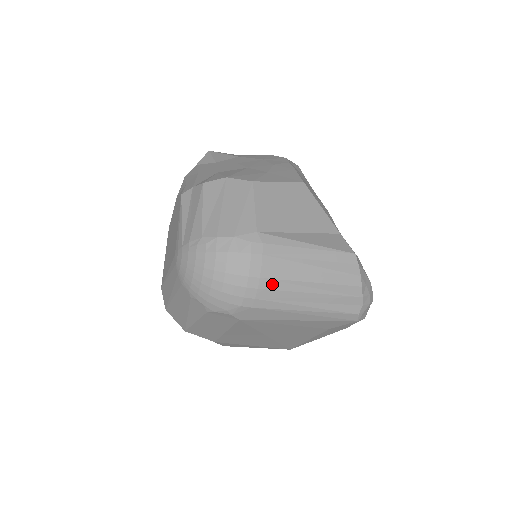
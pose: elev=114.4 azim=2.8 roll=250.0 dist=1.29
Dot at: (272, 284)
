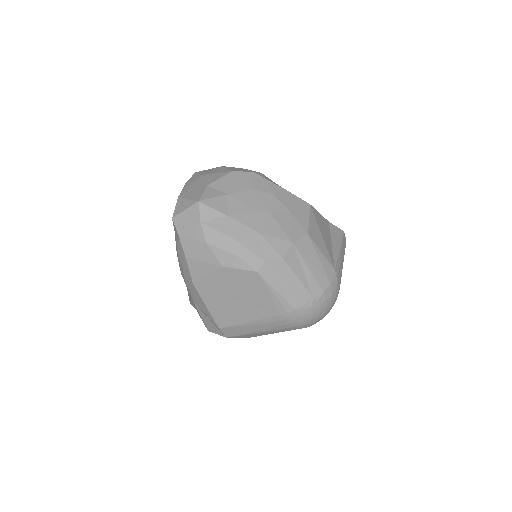
Dot at: occluded
